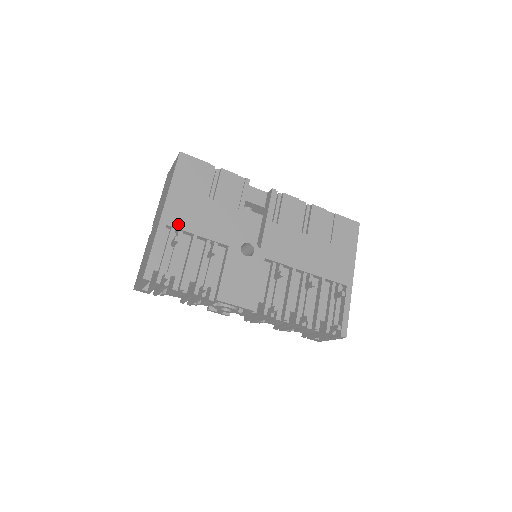
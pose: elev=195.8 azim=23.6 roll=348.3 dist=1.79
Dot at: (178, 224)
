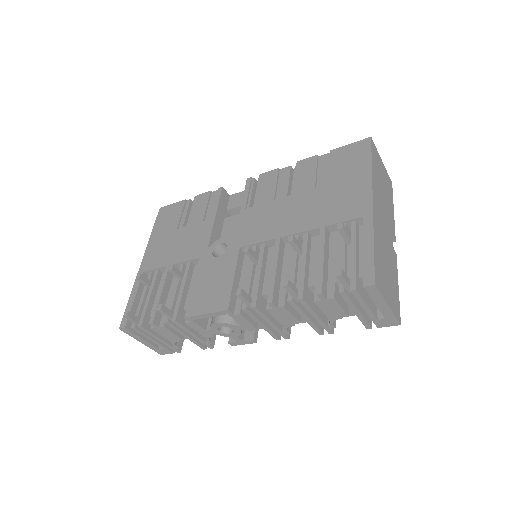
Dot at: (153, 265)
